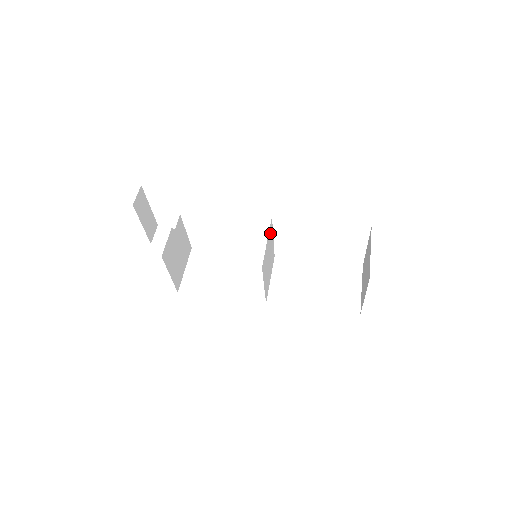
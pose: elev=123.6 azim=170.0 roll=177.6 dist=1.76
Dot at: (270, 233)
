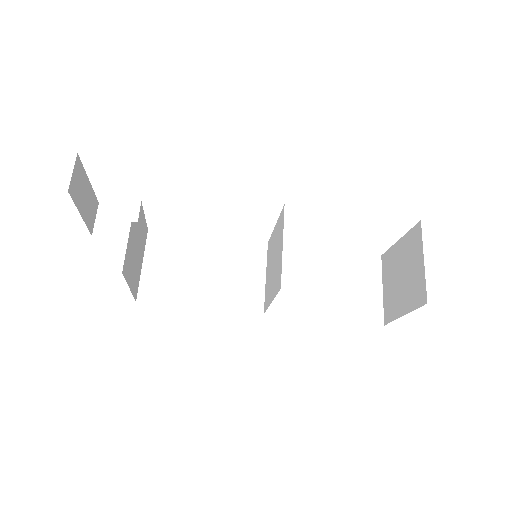
Dot at: (280, 226)
